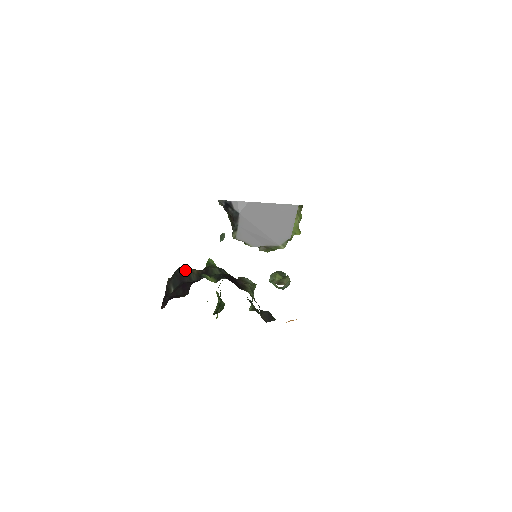
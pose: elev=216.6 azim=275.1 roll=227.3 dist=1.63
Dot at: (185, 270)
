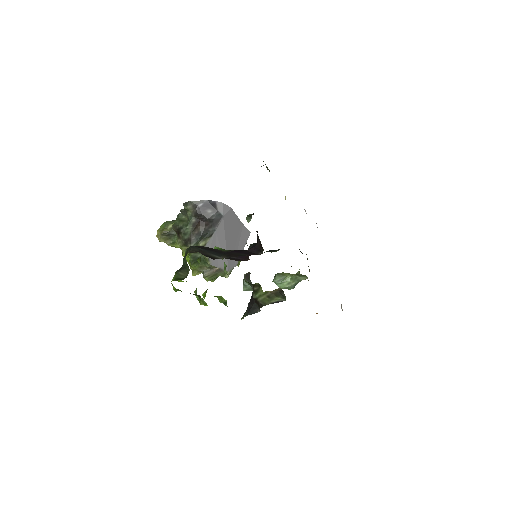
Dot at: (207, 247)
